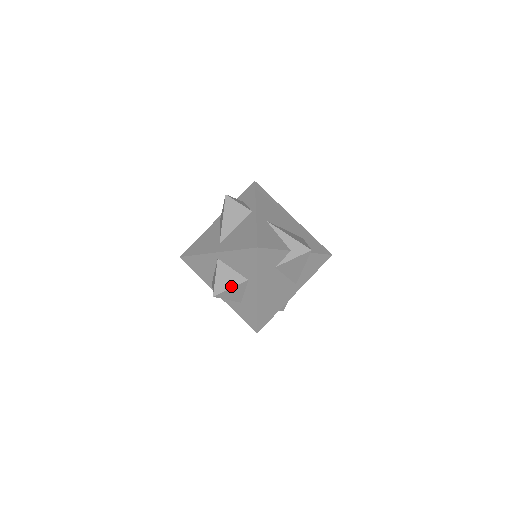
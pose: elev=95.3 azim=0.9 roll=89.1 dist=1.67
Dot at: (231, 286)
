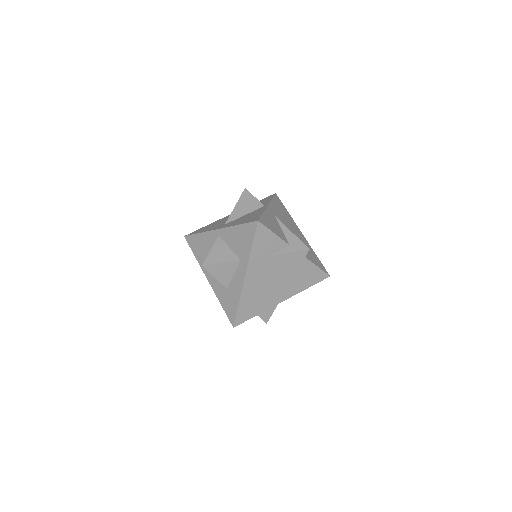
Dot at: (222, 261)
